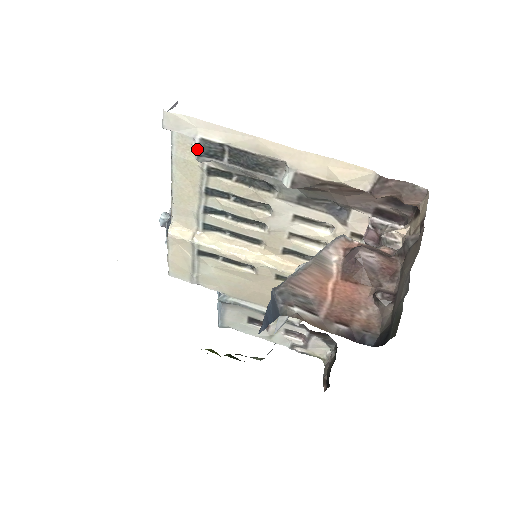
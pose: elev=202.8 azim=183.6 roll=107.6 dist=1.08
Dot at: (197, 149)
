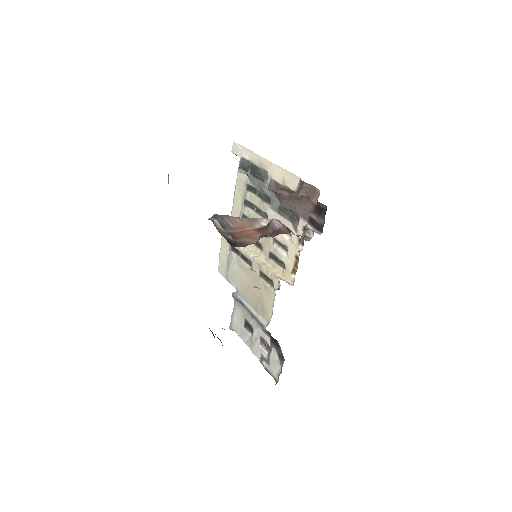
Dot at: (240, 164)
